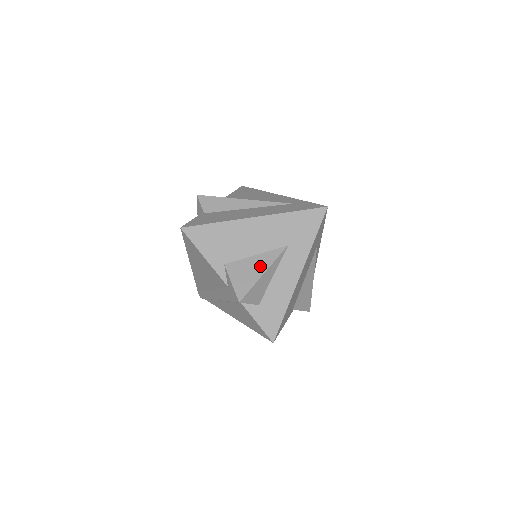
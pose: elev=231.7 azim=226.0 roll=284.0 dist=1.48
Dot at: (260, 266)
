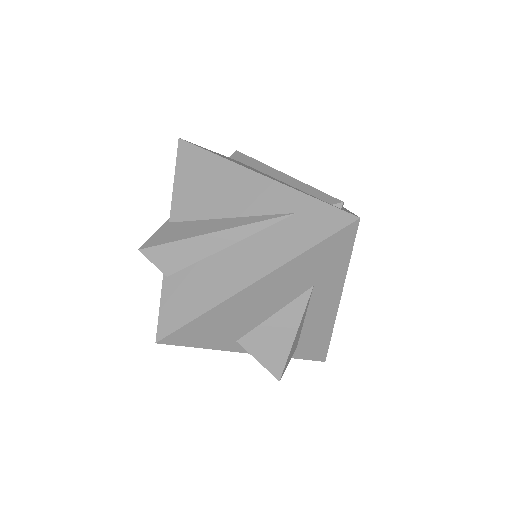
Dot at: (286, 328)
